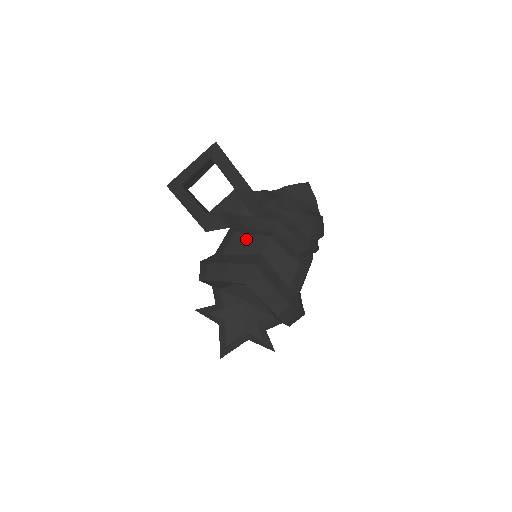
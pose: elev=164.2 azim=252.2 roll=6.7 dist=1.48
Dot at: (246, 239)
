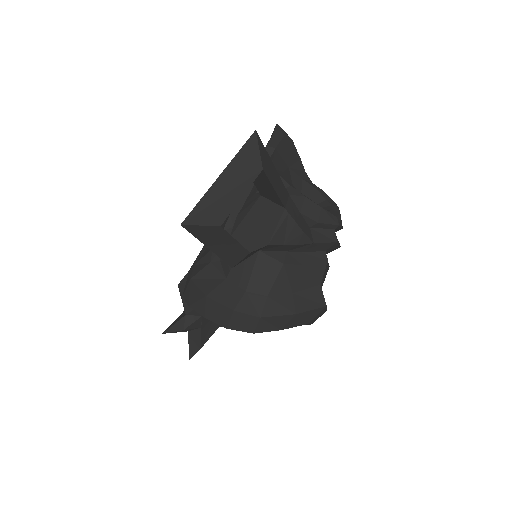
Dot at: (301, 272)
